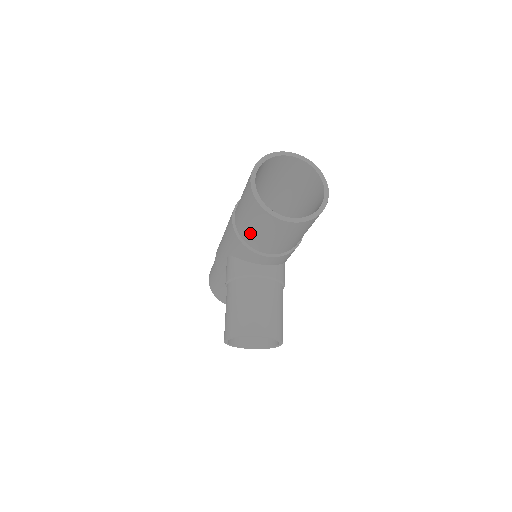
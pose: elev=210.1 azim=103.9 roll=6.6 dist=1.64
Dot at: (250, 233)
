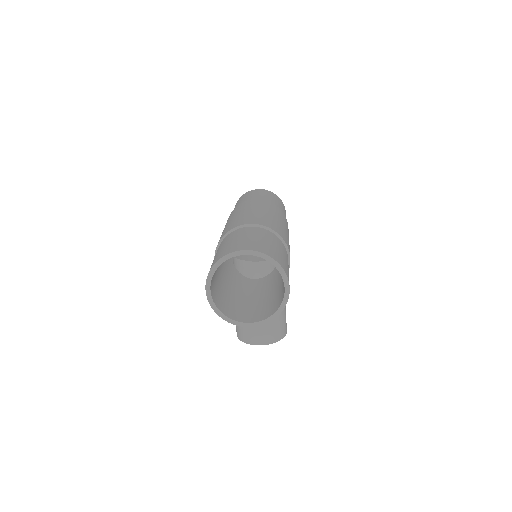
Dot at: occluded
